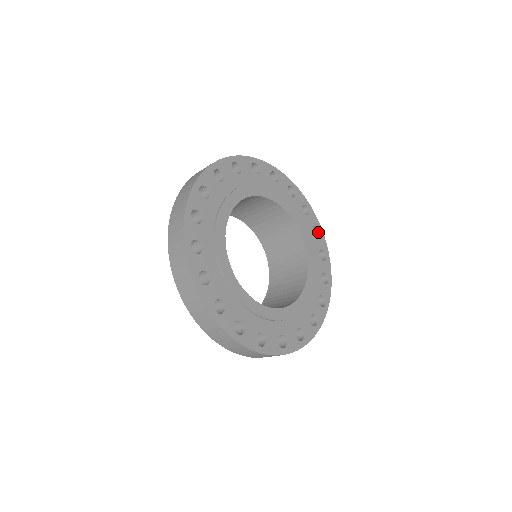
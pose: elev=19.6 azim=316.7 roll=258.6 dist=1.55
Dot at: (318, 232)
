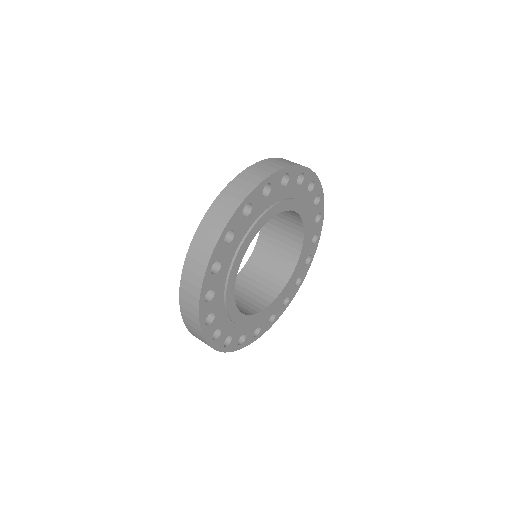
Dot at: (302, 173)
